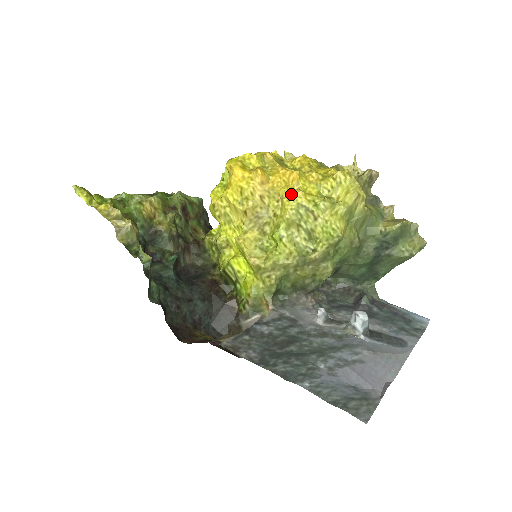
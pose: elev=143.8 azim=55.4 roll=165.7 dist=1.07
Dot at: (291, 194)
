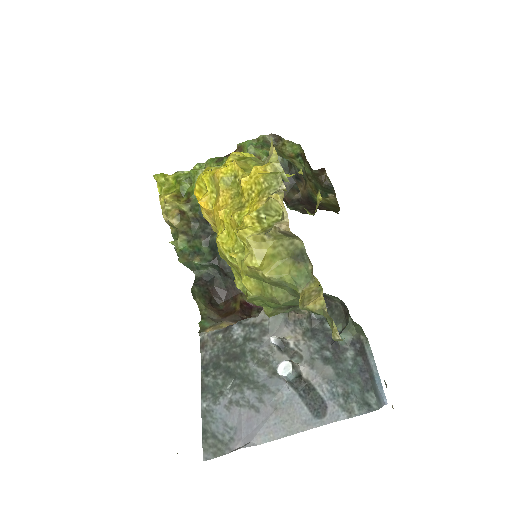
Dot at: (216, 237)
